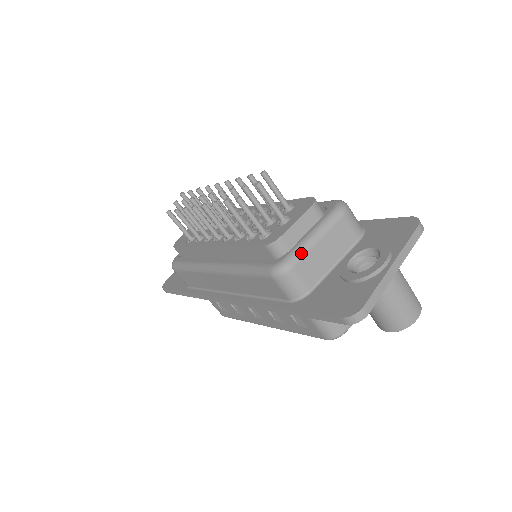
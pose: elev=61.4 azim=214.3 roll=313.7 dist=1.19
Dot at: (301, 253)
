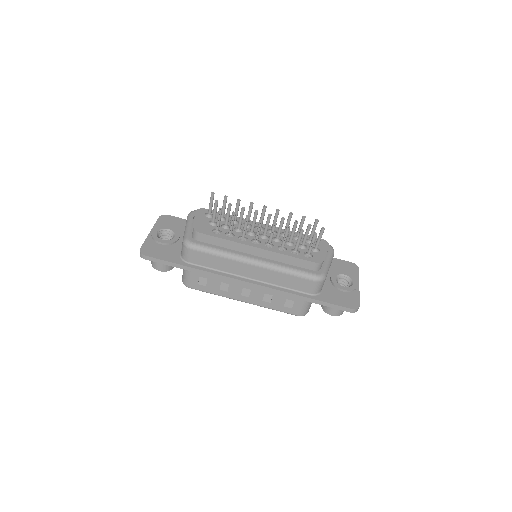
Dot at: occluded
